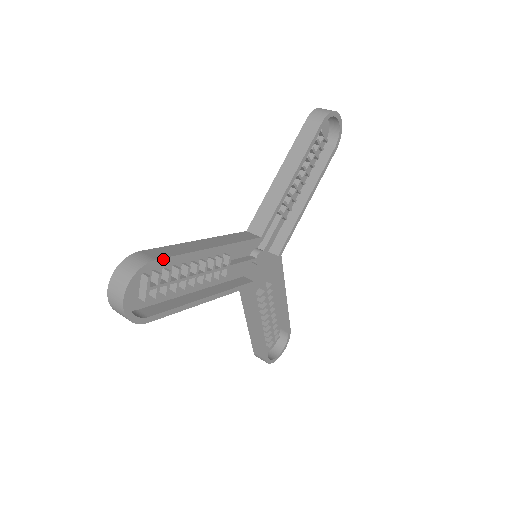
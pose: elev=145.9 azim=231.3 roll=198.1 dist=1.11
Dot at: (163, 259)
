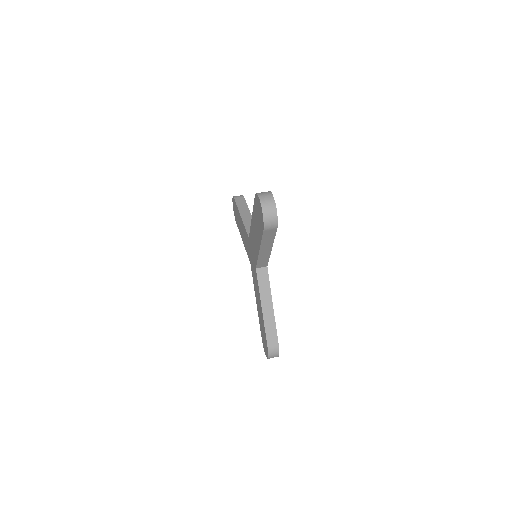
Dot at: occluded
